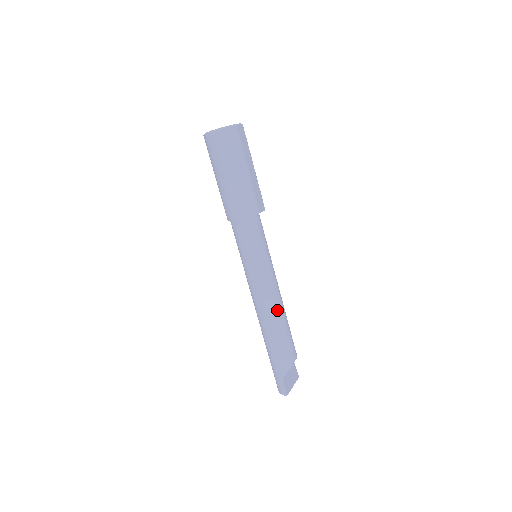
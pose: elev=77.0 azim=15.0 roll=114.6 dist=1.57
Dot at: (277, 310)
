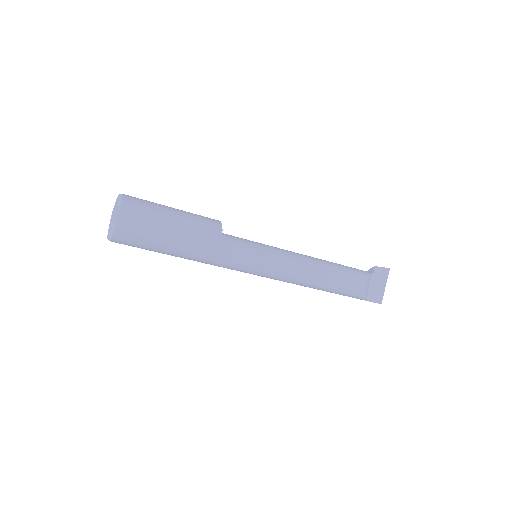
Dot at: (312, 281)
